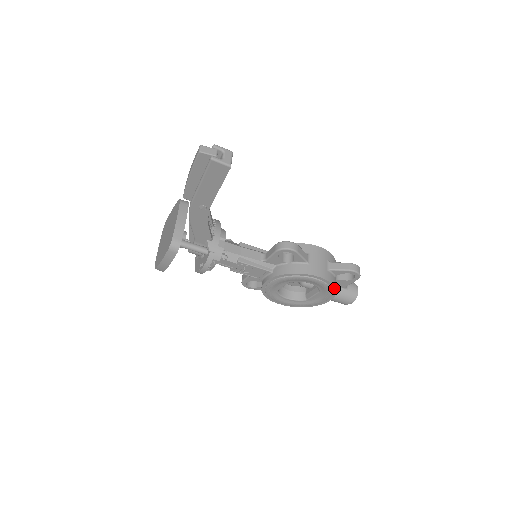
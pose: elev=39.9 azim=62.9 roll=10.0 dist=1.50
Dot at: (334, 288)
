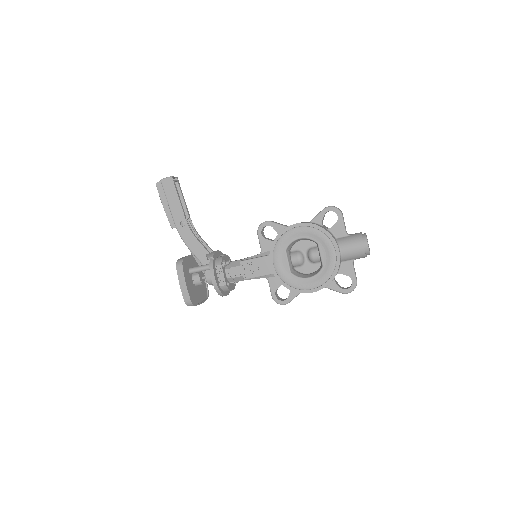
Dot at: (321, 229)
